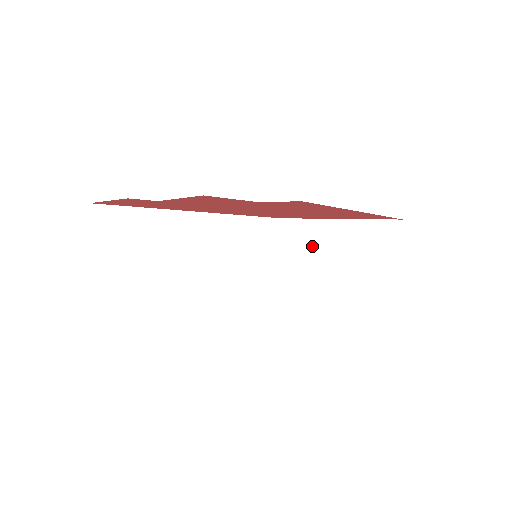
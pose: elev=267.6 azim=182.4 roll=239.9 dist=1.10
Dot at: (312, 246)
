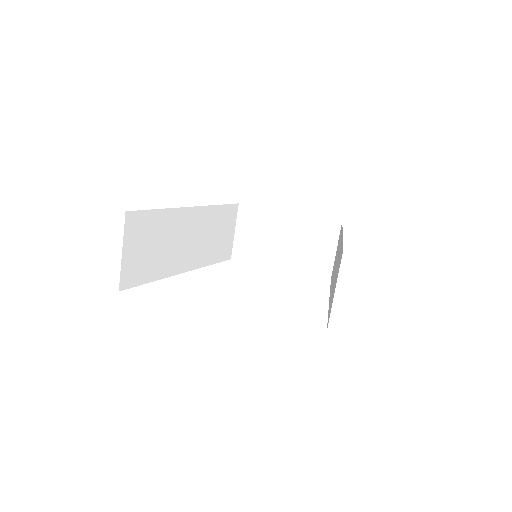
Dot at: (266, 231)
